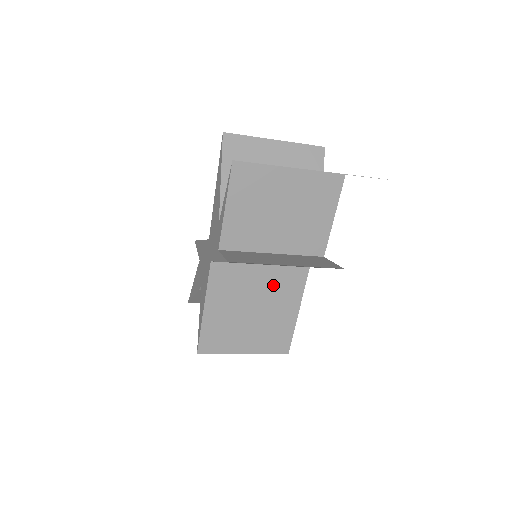
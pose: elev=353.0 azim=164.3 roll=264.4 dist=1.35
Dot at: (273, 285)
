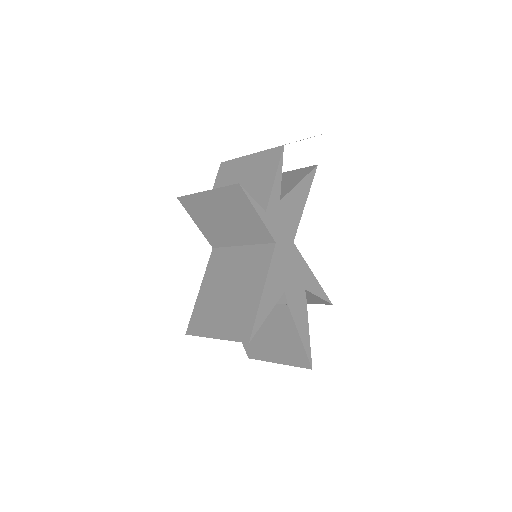
Dot at: (247, 264)
